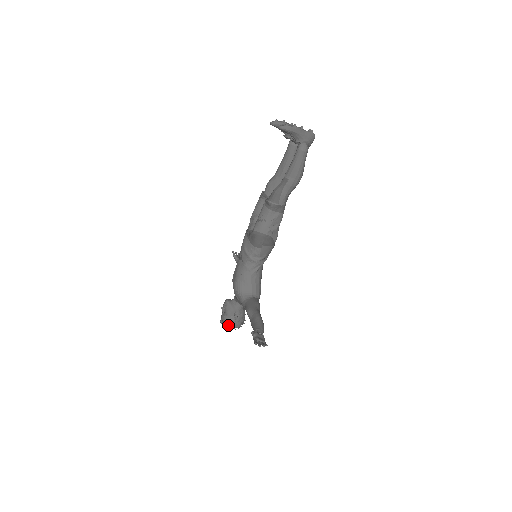
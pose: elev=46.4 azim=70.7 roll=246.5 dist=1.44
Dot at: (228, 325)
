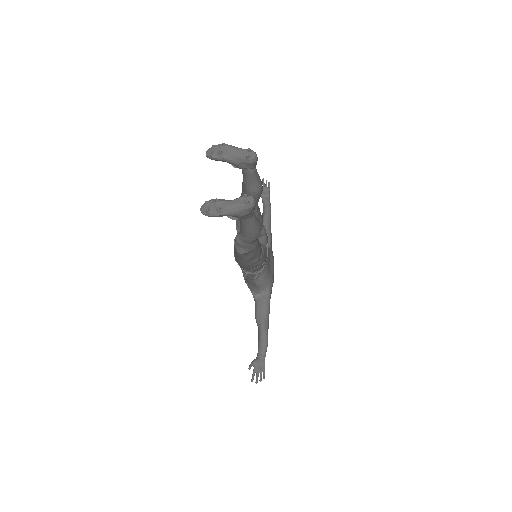
Dot at: occluded
